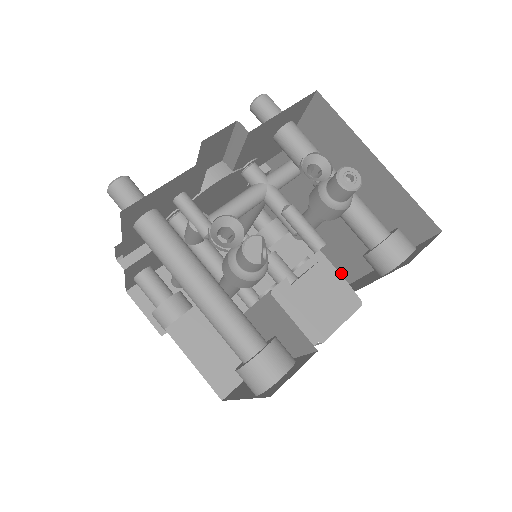
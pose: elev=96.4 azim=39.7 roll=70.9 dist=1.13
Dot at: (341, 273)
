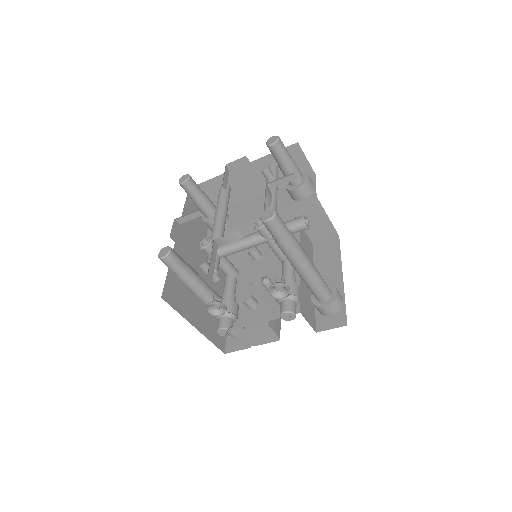
Dot at: (335, 230)
